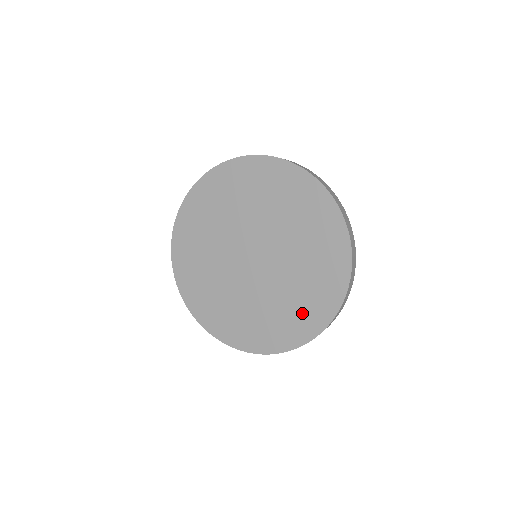
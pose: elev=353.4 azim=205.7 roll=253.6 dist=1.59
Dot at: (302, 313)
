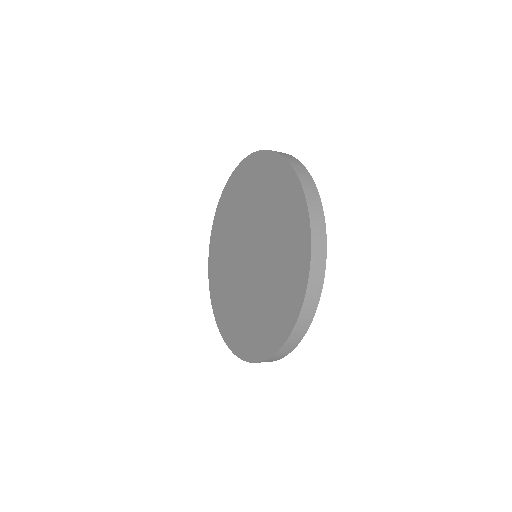
Dot at: (253, 334)
